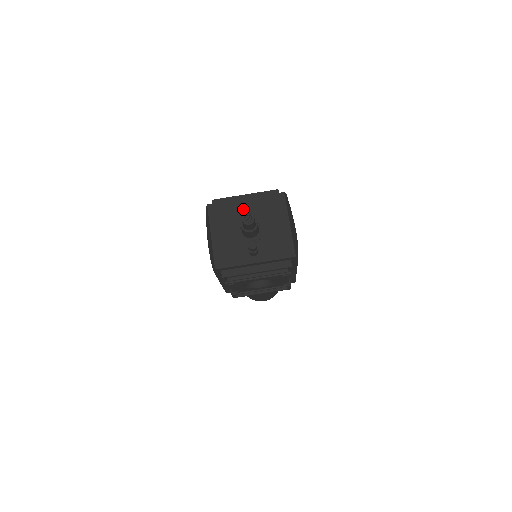
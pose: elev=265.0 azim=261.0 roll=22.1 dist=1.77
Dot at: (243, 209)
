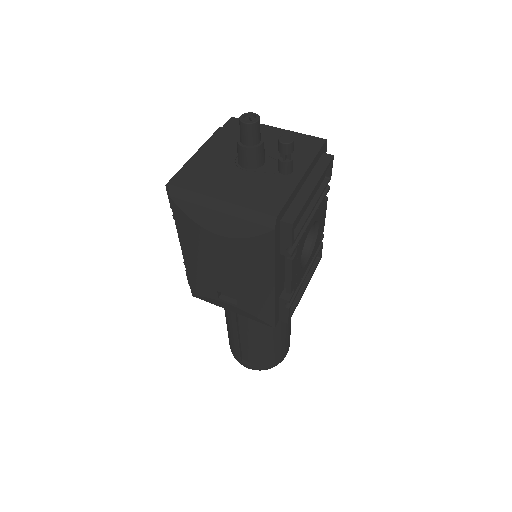
Dot at: (215, 155)
